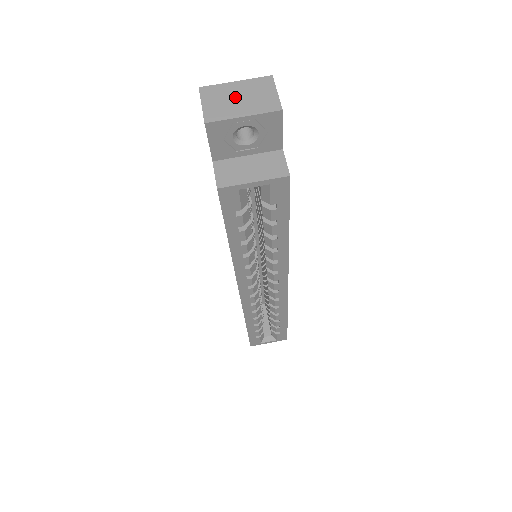
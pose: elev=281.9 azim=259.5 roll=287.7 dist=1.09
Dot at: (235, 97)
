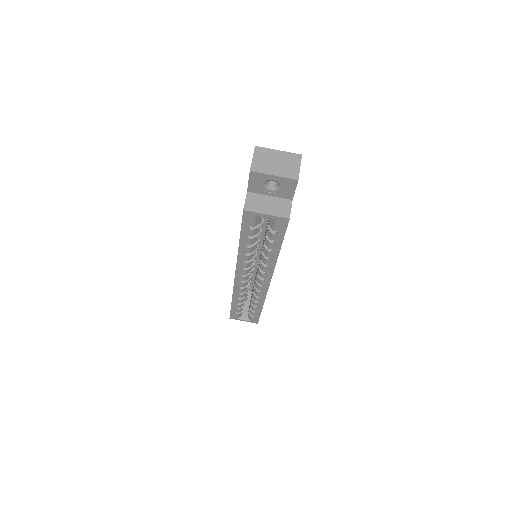
Dot at: (274, 161)
